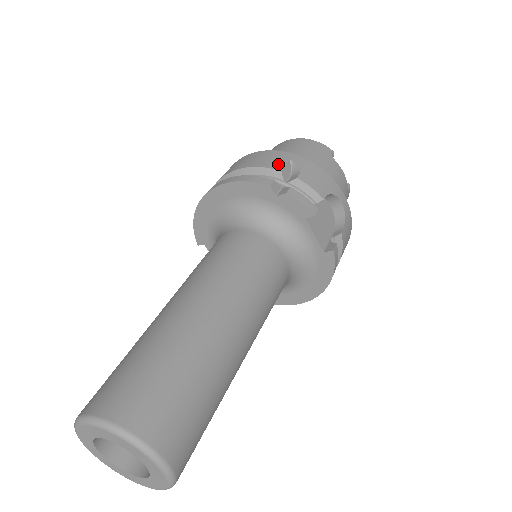
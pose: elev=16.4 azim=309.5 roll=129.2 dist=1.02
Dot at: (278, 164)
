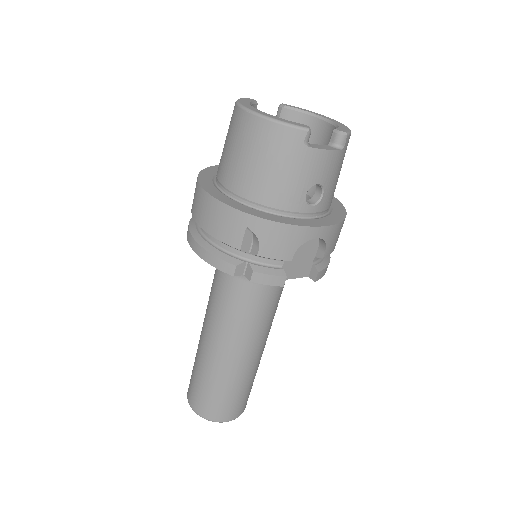
Dot at: (235, 238)
